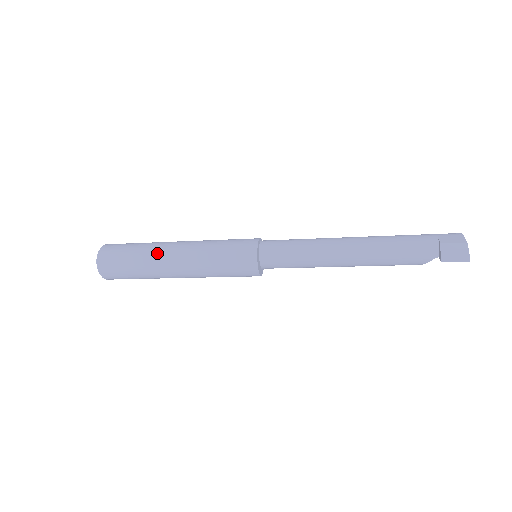
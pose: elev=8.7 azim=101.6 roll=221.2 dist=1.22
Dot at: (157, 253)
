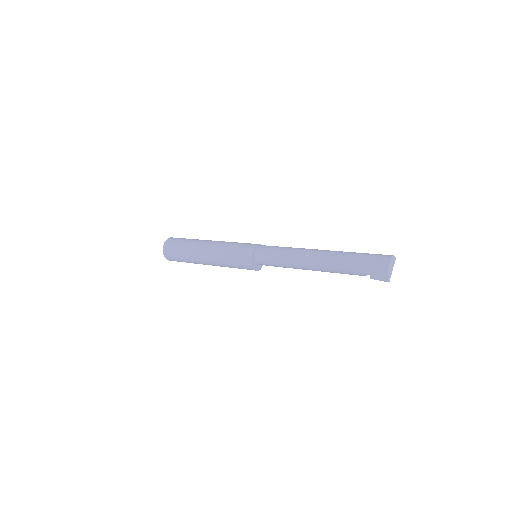
Dot at: (195, 250)
